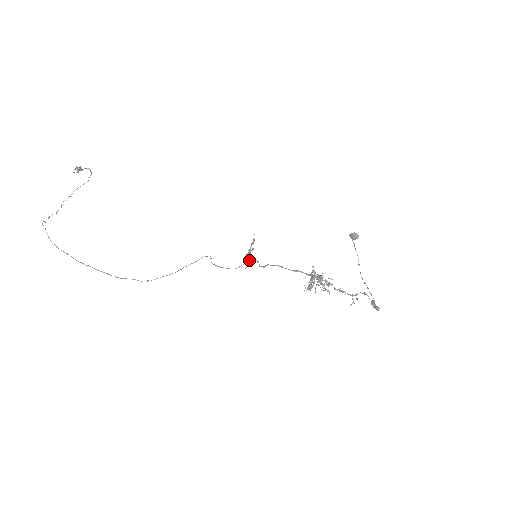
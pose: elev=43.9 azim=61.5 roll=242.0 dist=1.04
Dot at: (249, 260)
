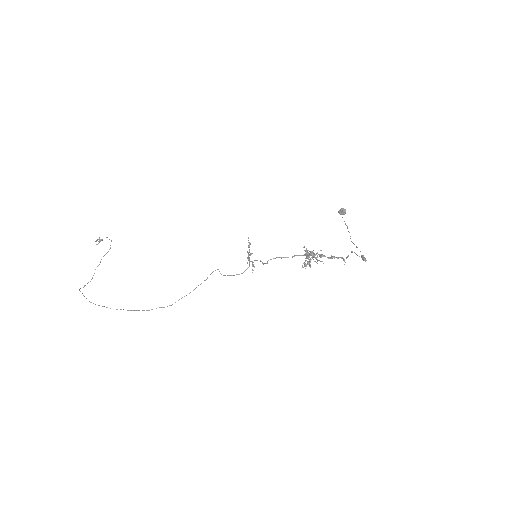
Dot at: (252, 262)
